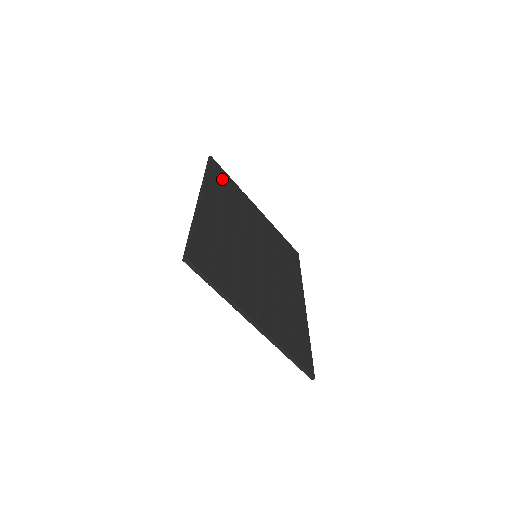
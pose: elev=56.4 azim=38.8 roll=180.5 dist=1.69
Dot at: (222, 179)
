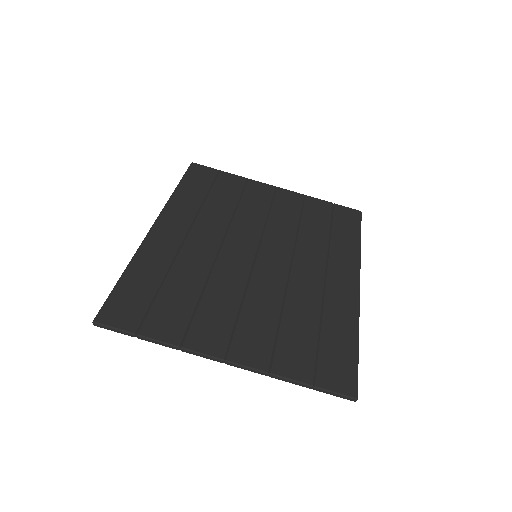
Dot at: (207, 182)
